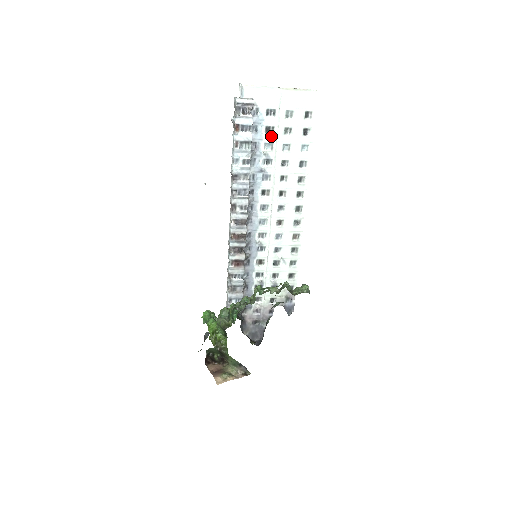
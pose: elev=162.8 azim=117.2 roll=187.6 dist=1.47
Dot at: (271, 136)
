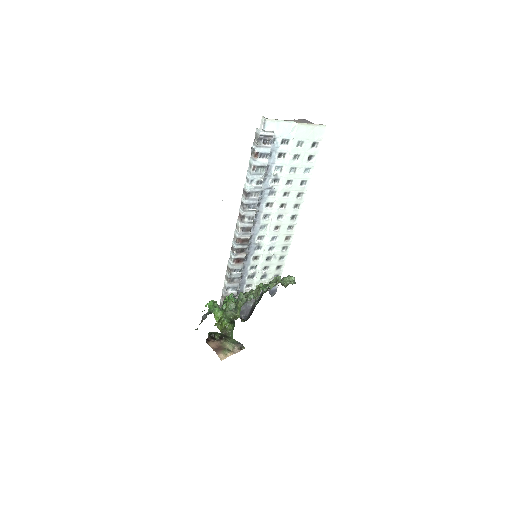
Dot at: (282, 161)
